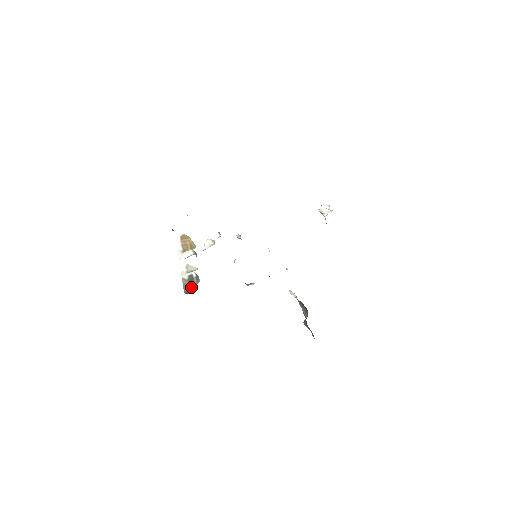
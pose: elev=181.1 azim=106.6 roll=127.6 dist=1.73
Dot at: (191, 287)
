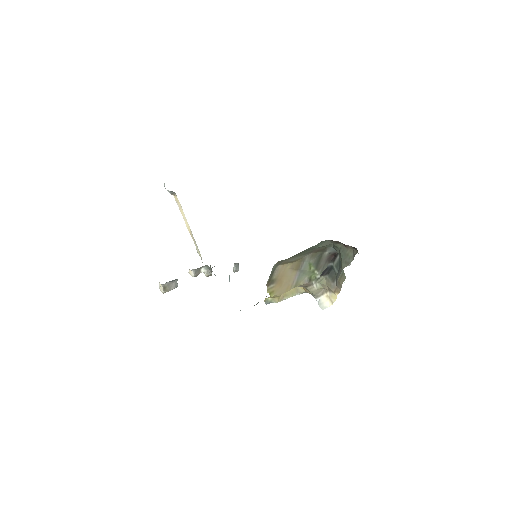
Dot at: occluded
